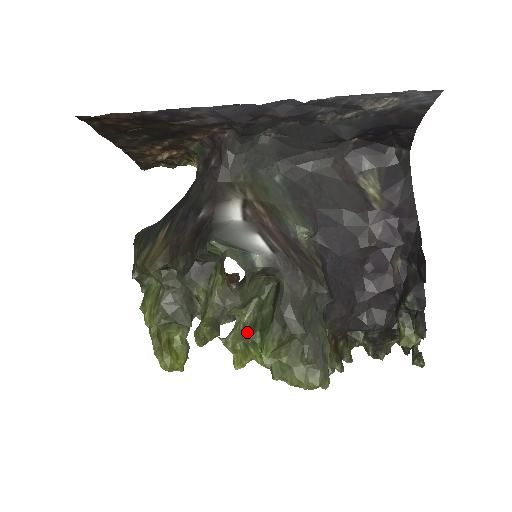
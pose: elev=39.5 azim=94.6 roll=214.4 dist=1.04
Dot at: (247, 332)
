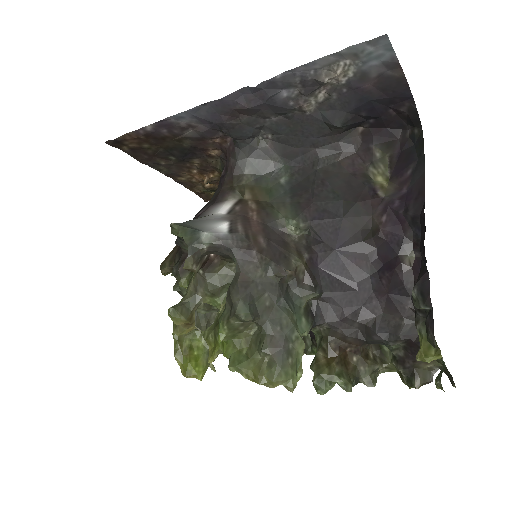
Dot at: (217, 321)
